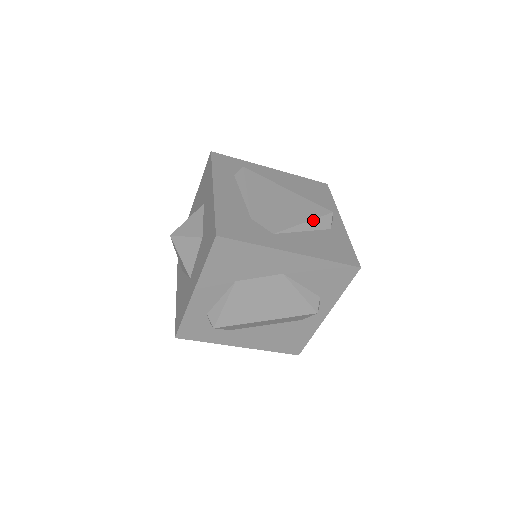
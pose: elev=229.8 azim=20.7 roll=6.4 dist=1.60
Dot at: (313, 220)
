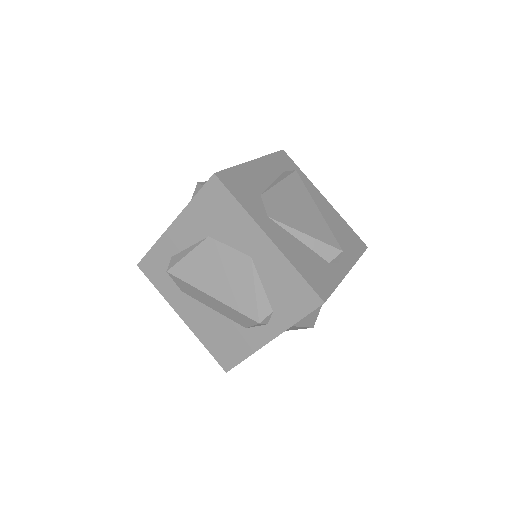
Dot at: (317, 240)
